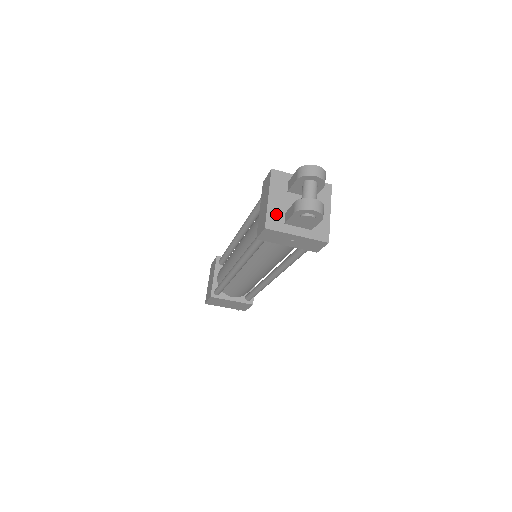
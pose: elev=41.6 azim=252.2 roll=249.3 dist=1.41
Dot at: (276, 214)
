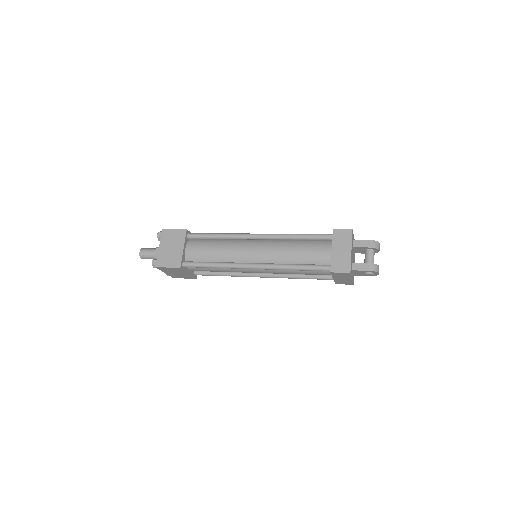
Dot at: occluded
